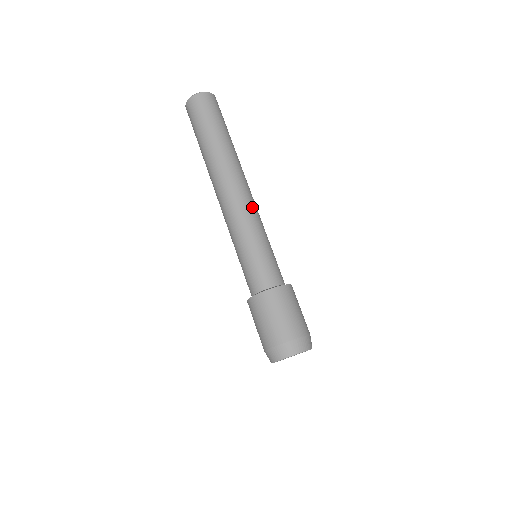
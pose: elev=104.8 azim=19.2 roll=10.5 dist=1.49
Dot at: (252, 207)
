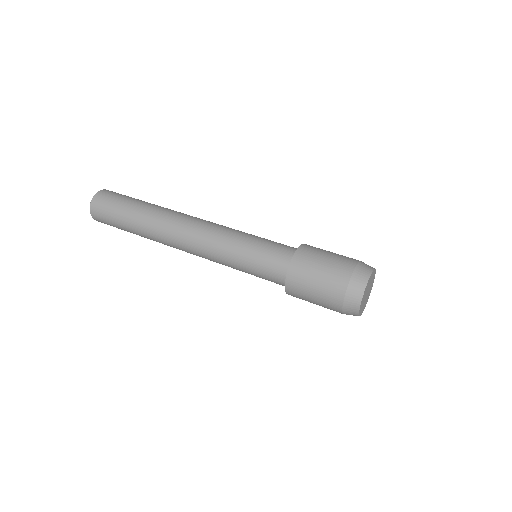
Dot at: occluded
